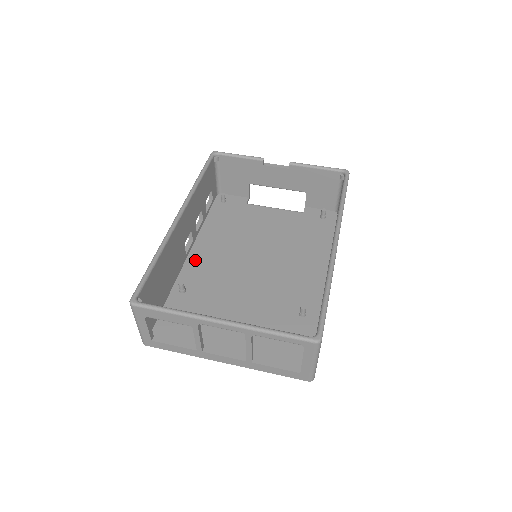
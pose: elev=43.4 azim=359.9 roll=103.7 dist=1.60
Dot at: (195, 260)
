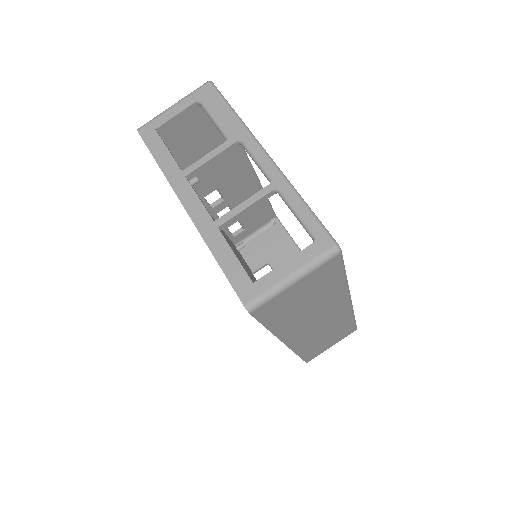
Dot at: occluded
